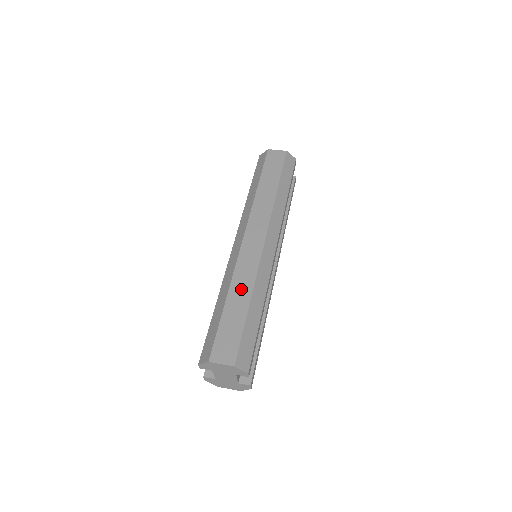
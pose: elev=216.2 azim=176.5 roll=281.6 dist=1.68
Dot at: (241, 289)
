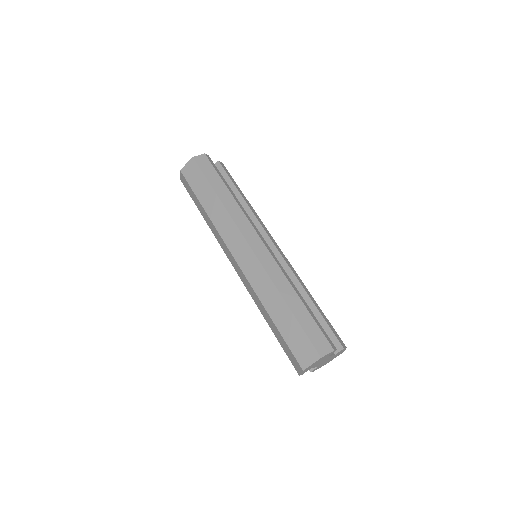
Dot at: (271, 300)
